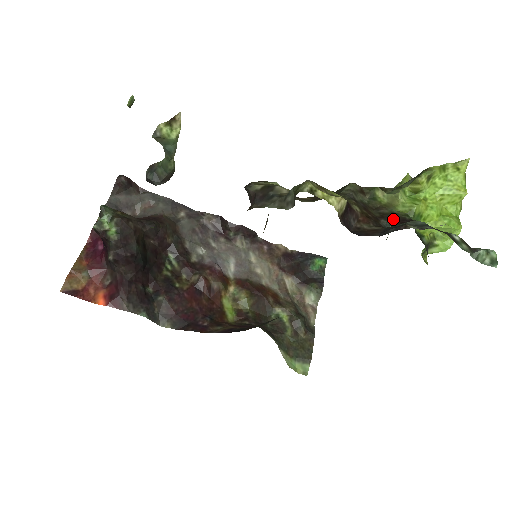
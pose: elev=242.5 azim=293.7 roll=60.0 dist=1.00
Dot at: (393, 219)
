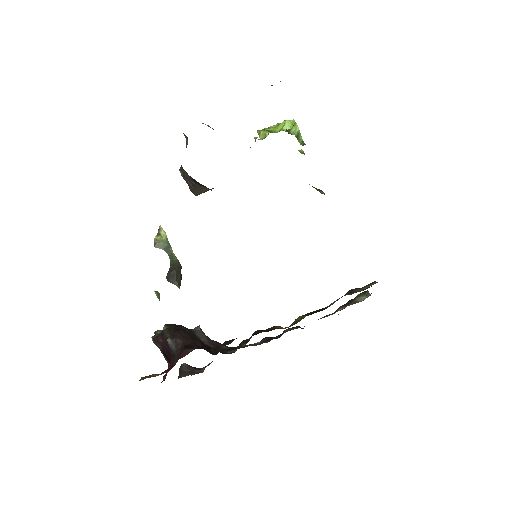
Dot at: occluded
